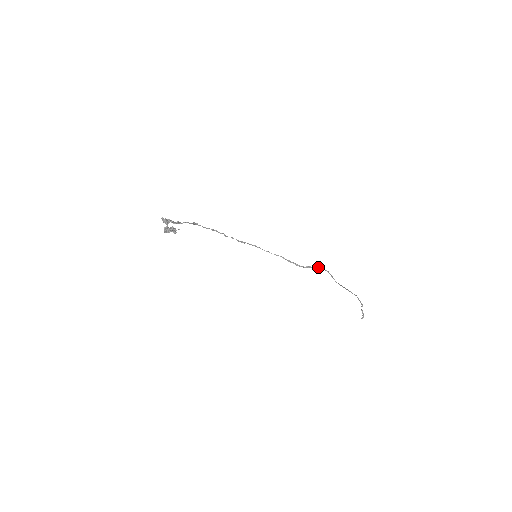
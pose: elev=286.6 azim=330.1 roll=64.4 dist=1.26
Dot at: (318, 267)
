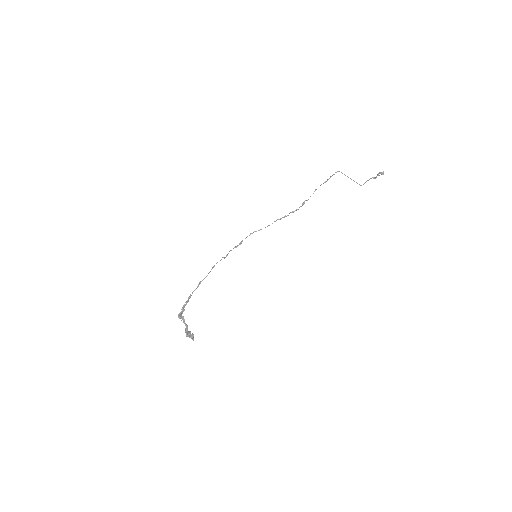
Dot at: occluded
